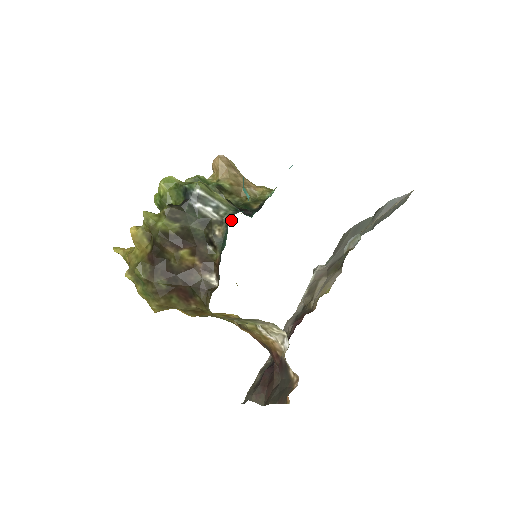
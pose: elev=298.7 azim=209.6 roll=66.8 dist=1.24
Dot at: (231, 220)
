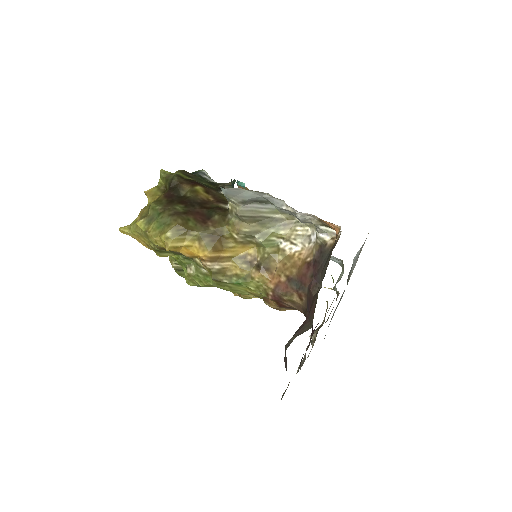
Dot at: occluded
